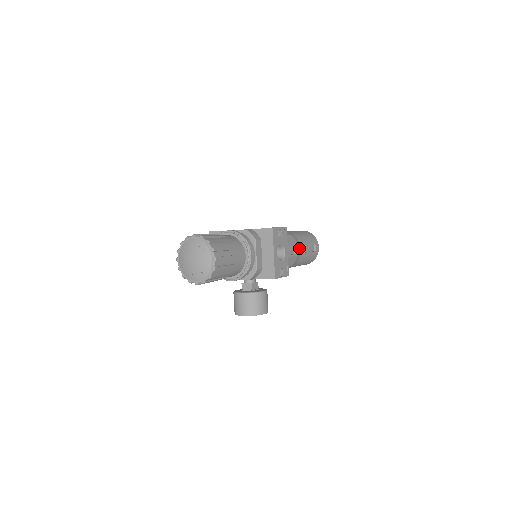
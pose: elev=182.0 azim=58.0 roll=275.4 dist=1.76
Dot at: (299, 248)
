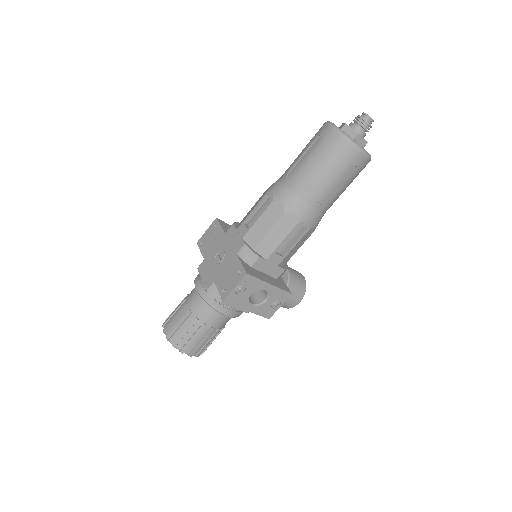
Dot at: (310, 214)
